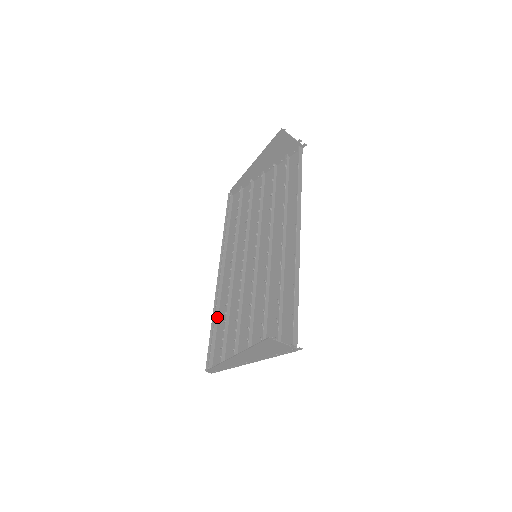
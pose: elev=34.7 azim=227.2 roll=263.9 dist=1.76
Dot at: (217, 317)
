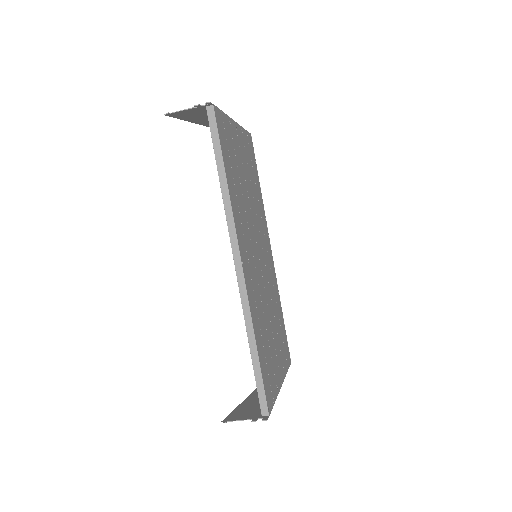
Dot at: occluded
